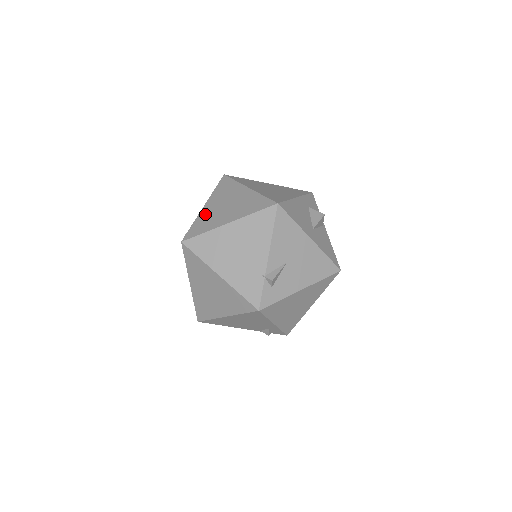
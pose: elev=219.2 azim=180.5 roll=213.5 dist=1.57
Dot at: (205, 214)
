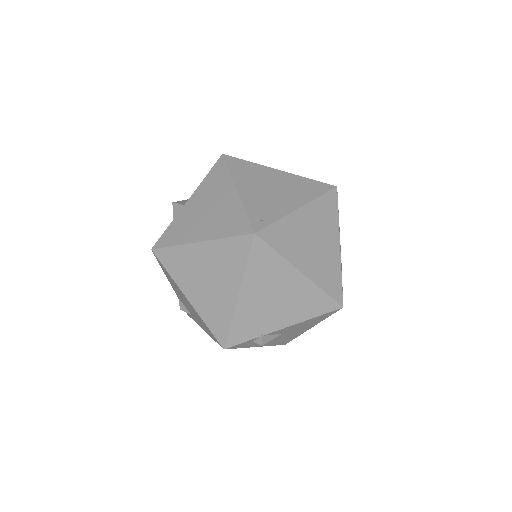
Dot at: (294, 224)
